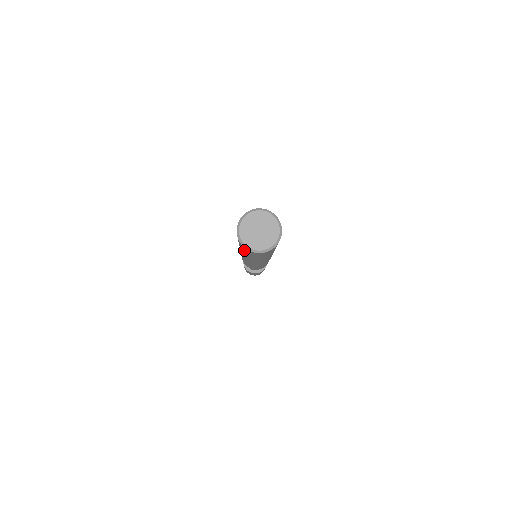
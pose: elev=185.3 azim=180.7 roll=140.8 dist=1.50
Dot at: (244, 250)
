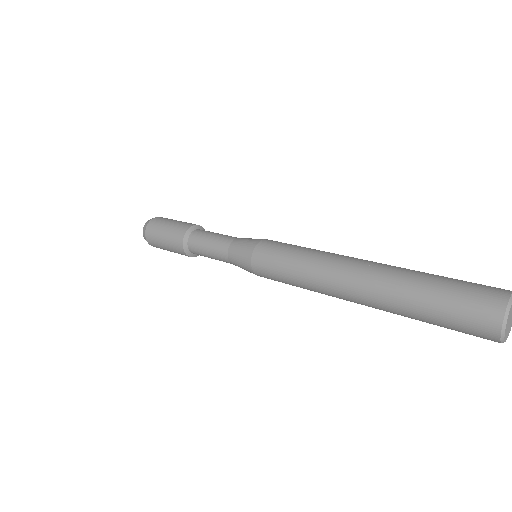
Dot at: (463, 330)
